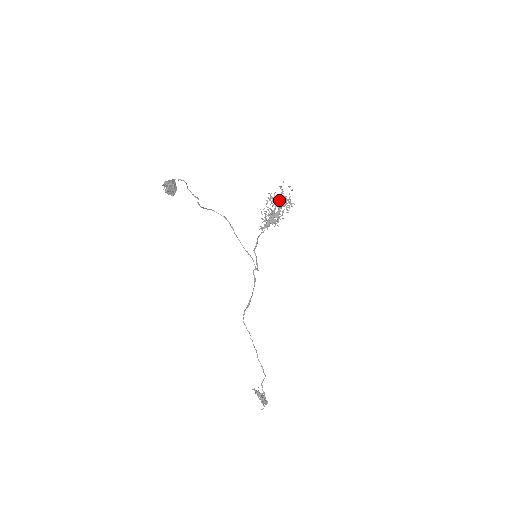
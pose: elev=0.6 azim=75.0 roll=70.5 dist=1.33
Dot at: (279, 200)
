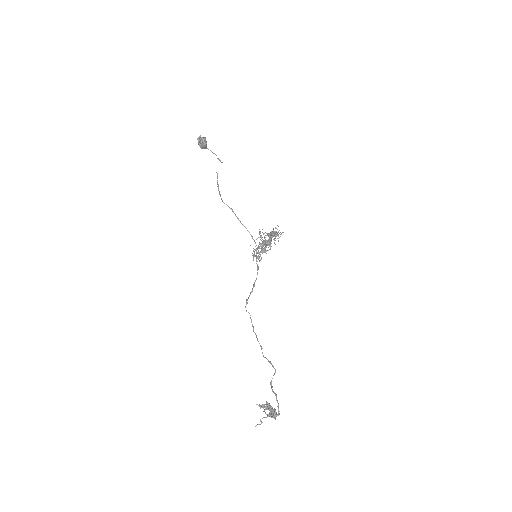
Dot at: (269, 234)
